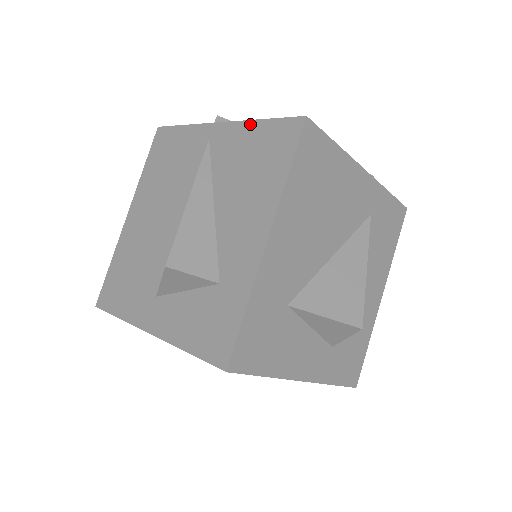
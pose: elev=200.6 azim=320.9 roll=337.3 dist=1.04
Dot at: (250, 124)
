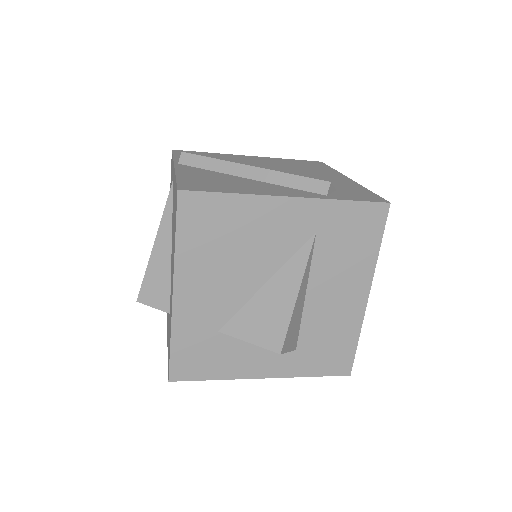
Dot at: (175, 179)
